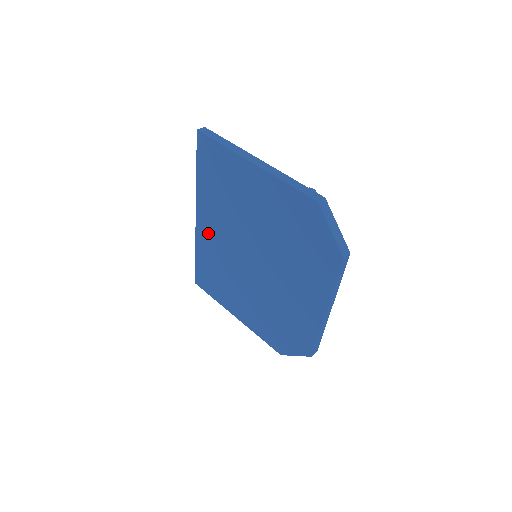
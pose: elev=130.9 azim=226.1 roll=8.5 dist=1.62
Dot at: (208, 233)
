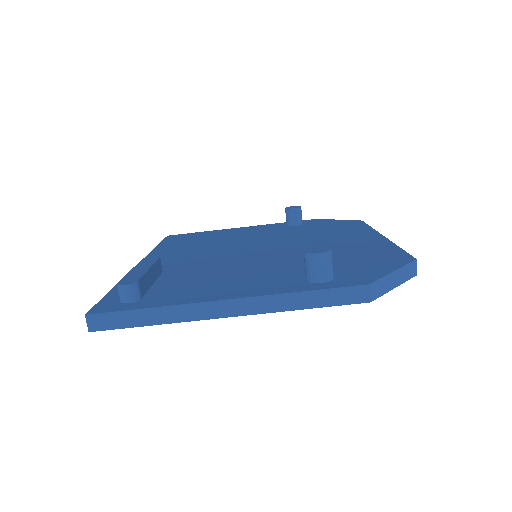
Dot at: occluded
